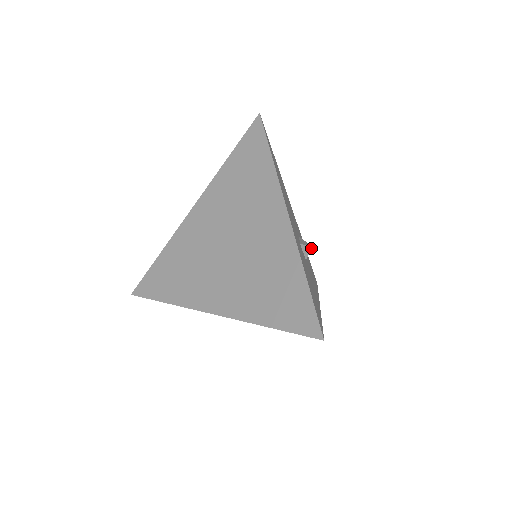
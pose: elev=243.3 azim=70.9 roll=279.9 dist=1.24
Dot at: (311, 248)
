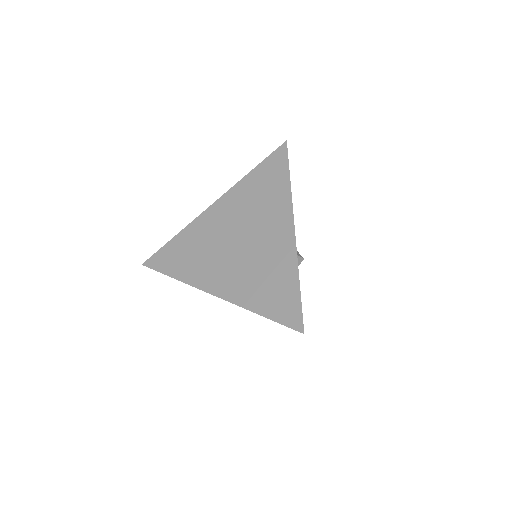
Dot at: occluded
